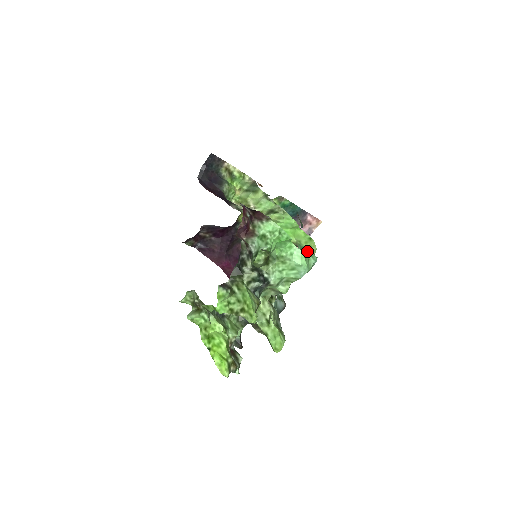
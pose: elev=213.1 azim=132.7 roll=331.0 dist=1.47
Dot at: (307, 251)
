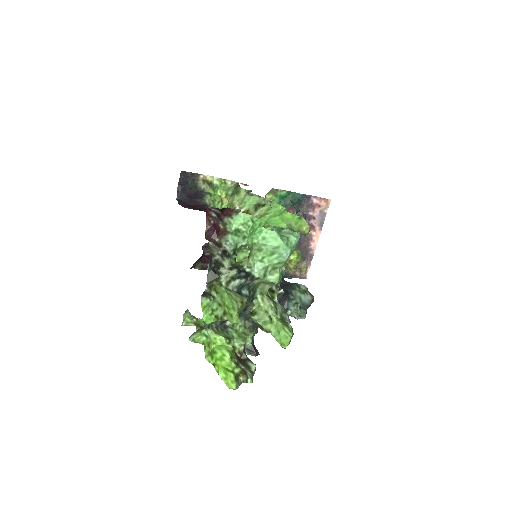
Dot at: (285, 230)
